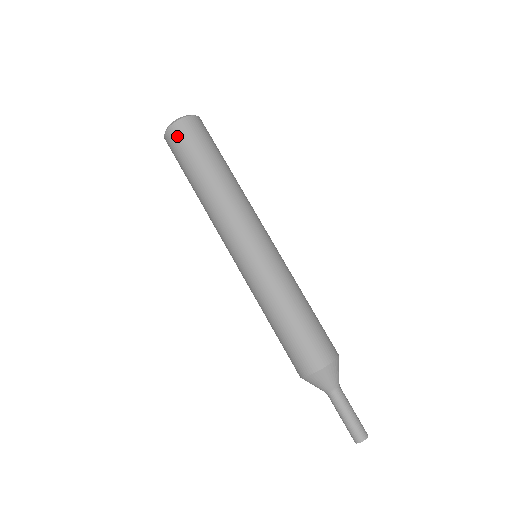
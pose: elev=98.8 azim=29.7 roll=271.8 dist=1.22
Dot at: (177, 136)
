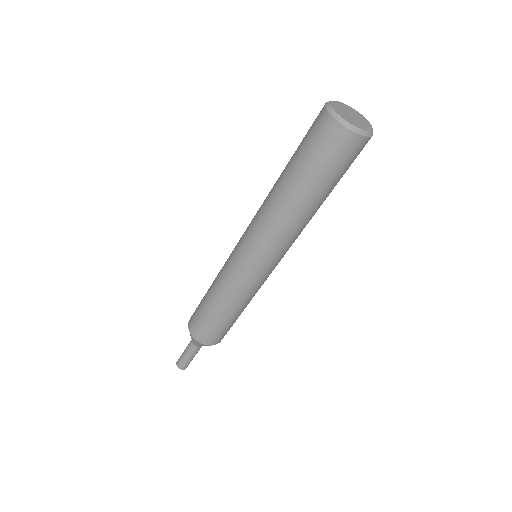
Dot at: (318, 126)
